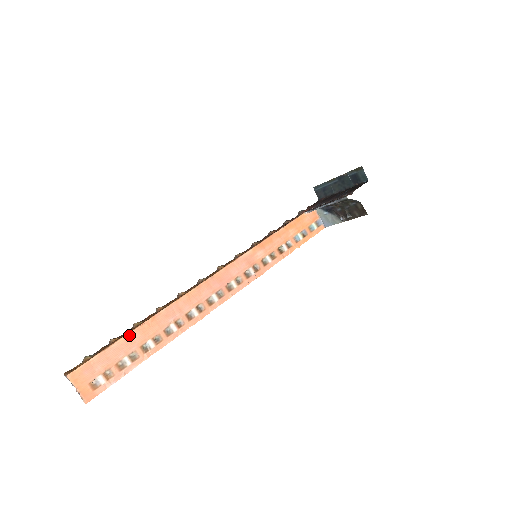
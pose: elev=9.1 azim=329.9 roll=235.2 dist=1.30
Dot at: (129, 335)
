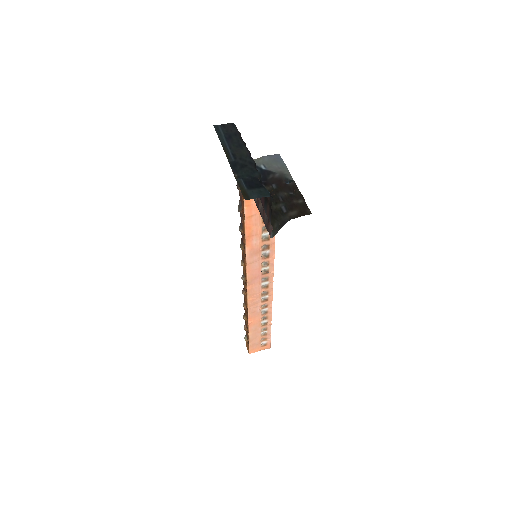
Dot at: (250, 330)
